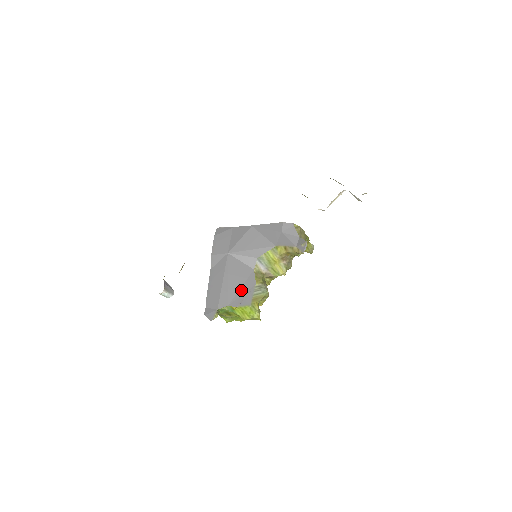
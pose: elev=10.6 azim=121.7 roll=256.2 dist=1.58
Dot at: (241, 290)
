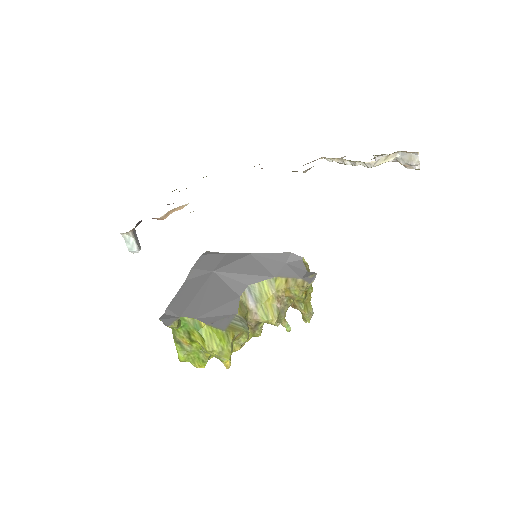
Dot at: (217, 310)
